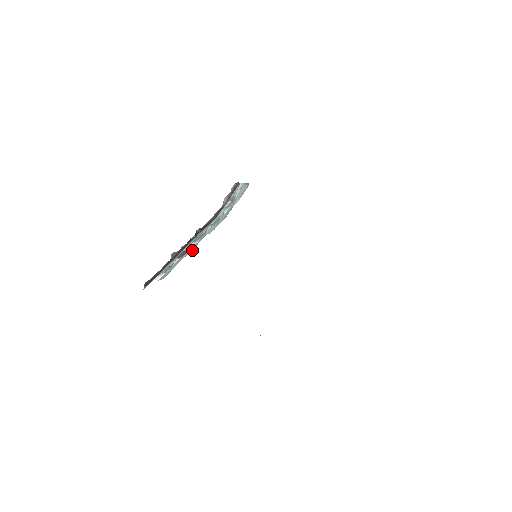
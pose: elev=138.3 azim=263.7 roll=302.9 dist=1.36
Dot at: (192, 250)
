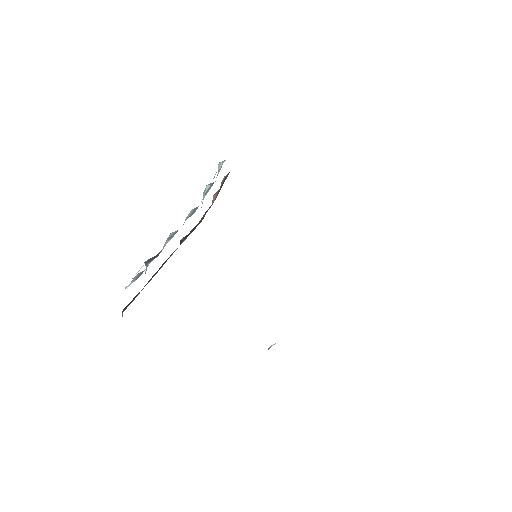
Dot at: occluded
